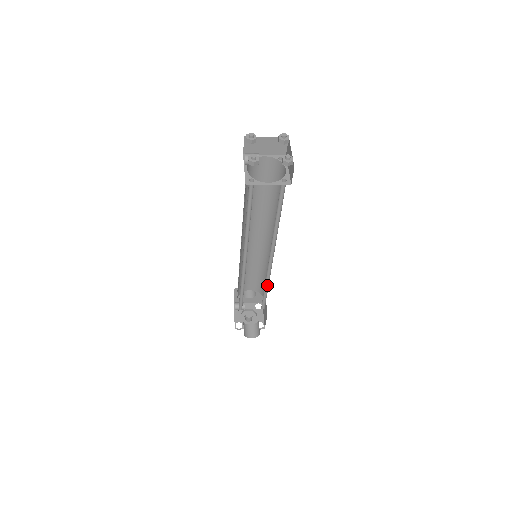
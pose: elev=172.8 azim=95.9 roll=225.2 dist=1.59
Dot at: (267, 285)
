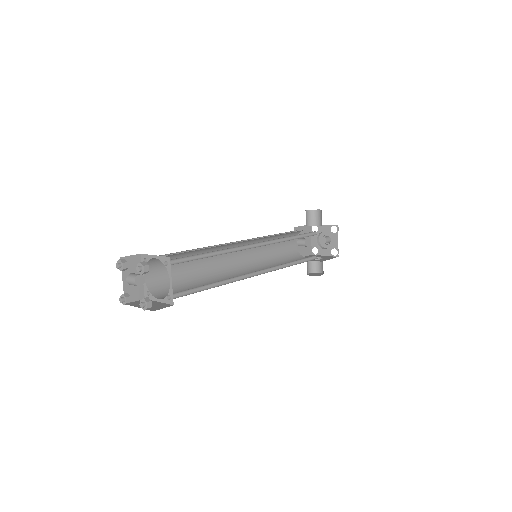
Dot at: (291, 262)
